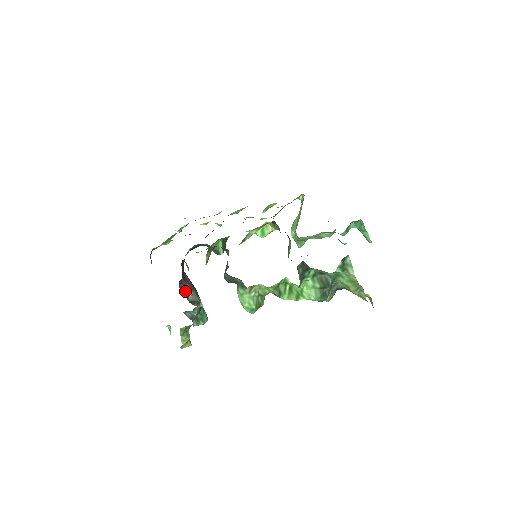
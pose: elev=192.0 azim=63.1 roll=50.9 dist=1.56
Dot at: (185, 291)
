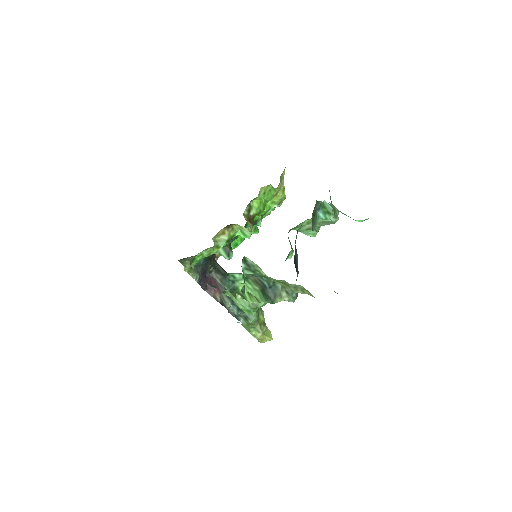
Dot at: (214, 295)
